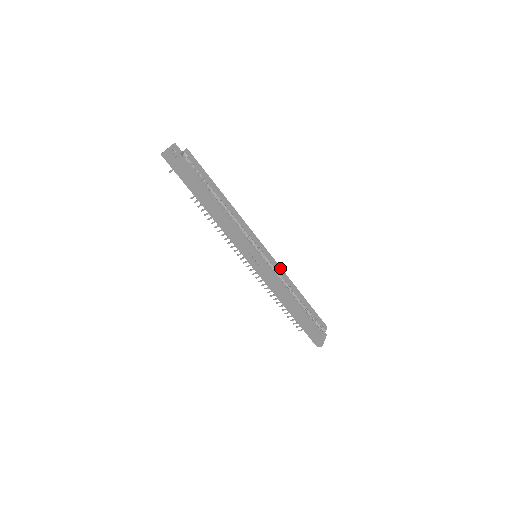
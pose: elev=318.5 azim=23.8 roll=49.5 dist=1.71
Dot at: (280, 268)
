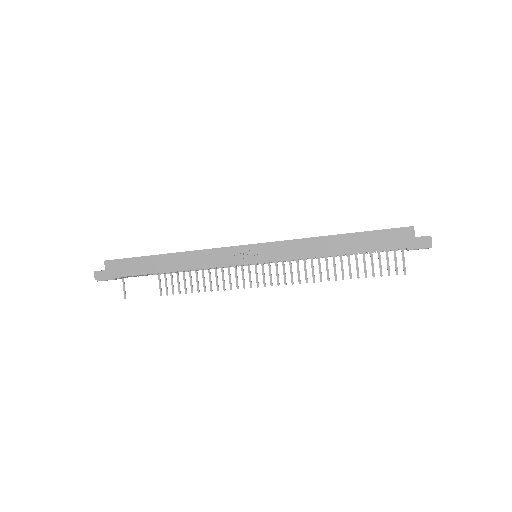
Dot at: occluded
